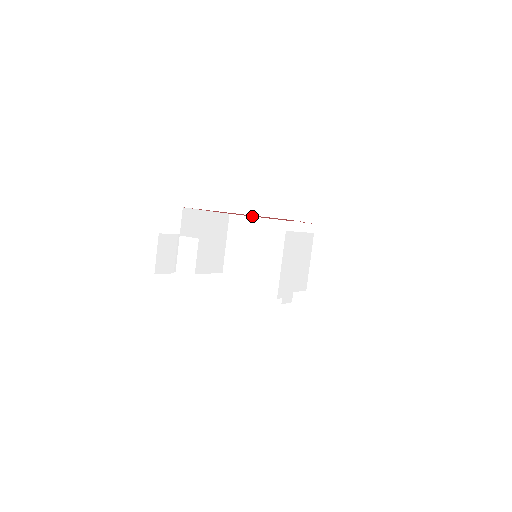
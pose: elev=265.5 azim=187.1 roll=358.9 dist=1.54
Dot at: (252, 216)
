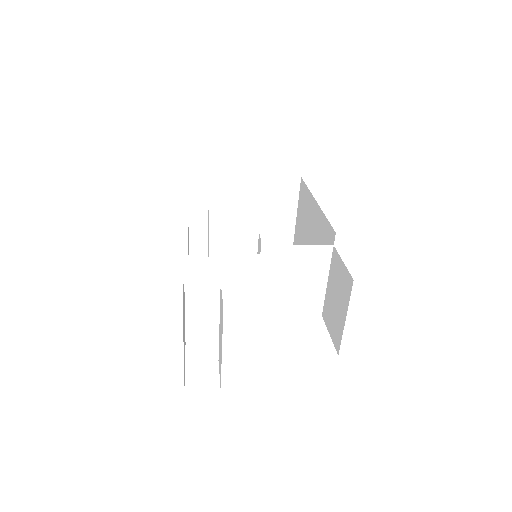
Dot at: occluded
